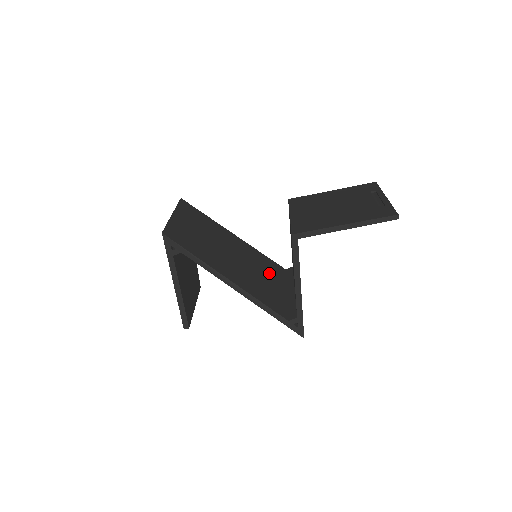
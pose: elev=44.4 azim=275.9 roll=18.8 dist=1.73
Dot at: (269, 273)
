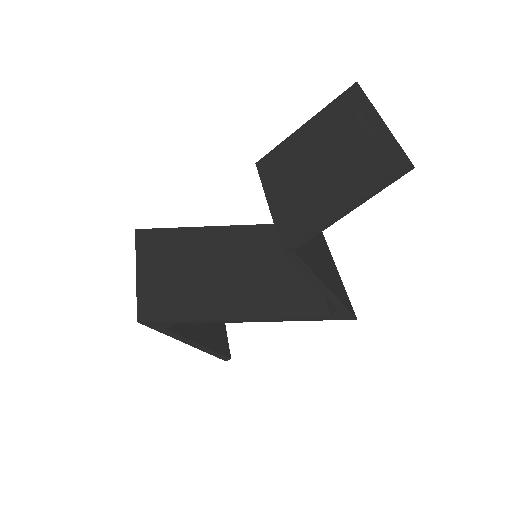
Dot at: (281, 253)
